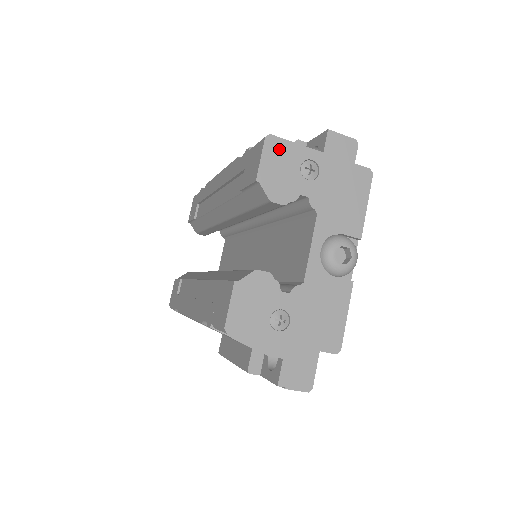
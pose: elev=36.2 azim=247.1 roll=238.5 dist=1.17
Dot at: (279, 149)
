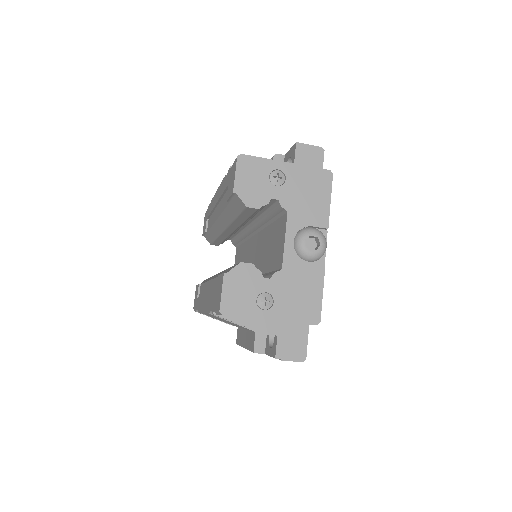
Dot at: (250, 165)
